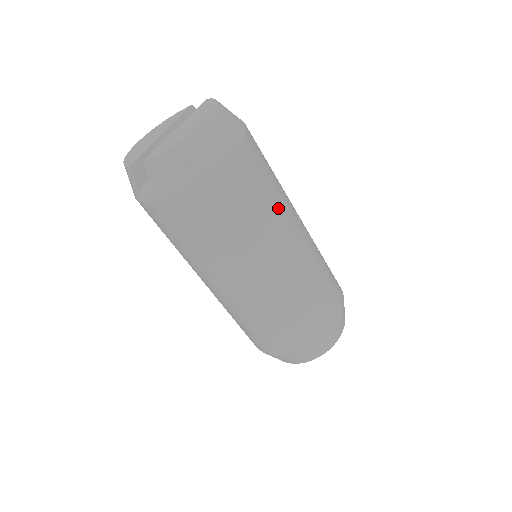
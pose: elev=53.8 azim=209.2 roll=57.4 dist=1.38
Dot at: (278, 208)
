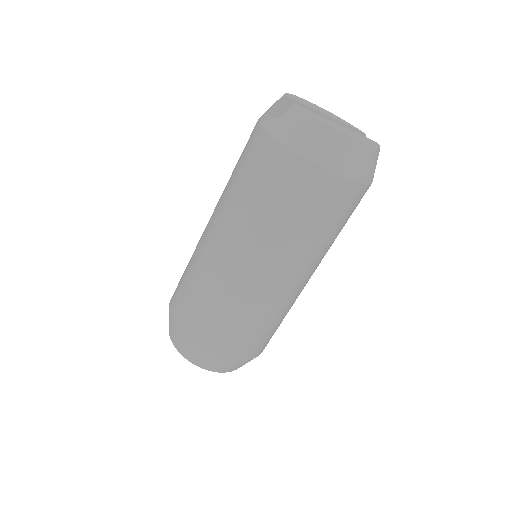
Dot at: (308, 248)
